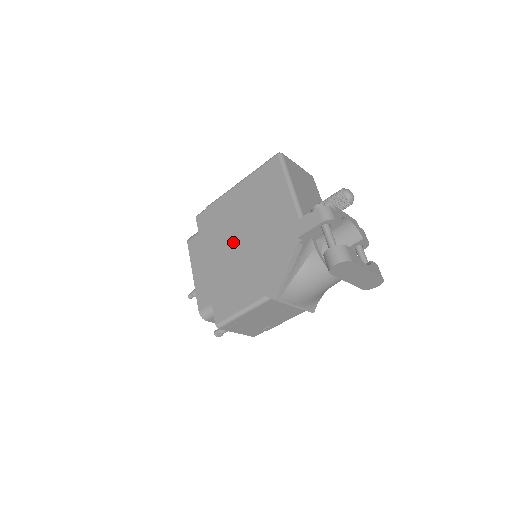
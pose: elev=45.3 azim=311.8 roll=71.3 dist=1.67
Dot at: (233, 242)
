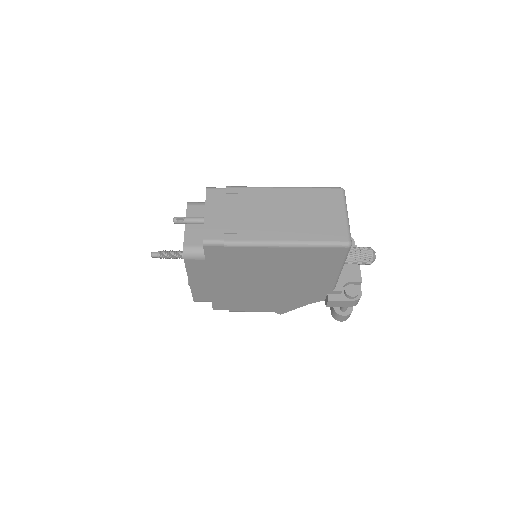
Dot at: (255, 281)
